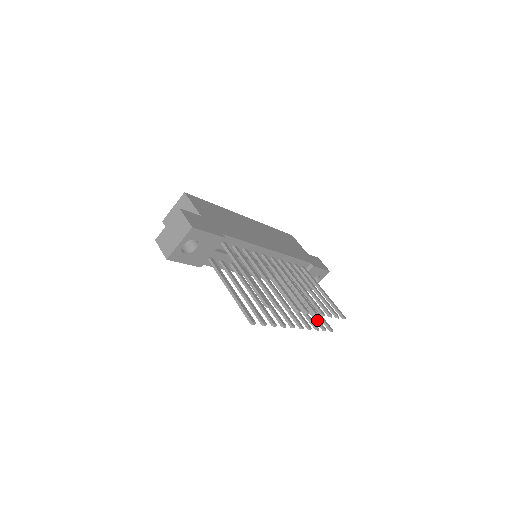
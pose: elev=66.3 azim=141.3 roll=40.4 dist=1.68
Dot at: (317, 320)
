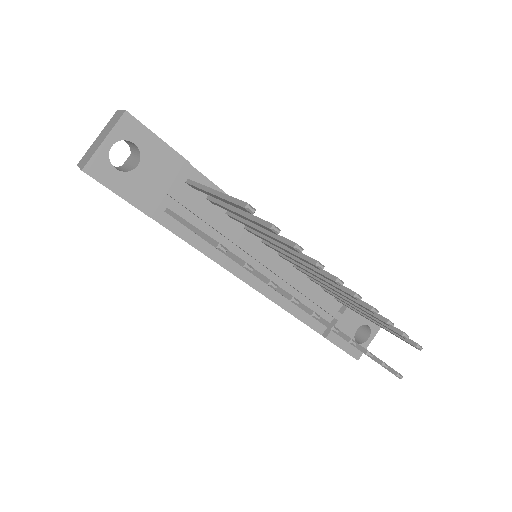
Dot at: occluded
